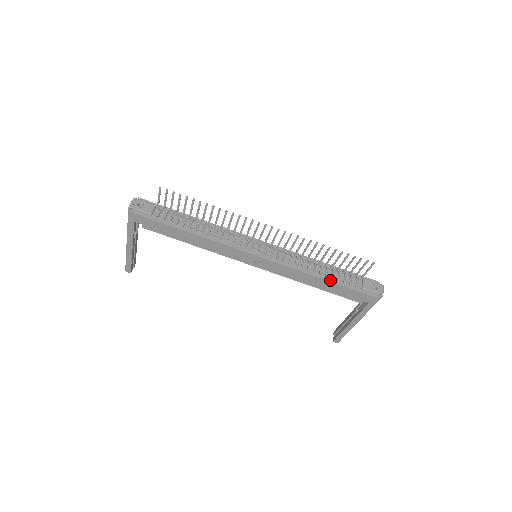
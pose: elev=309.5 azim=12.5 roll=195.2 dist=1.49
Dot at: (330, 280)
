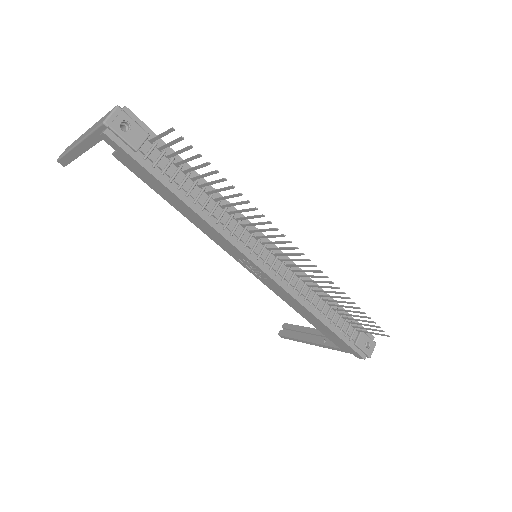
Dot at: (328, 325)
